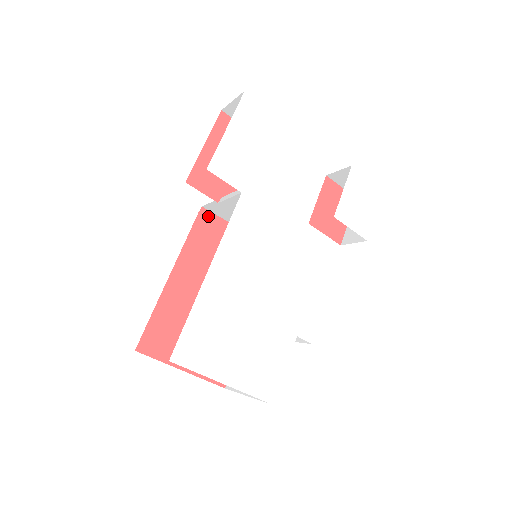
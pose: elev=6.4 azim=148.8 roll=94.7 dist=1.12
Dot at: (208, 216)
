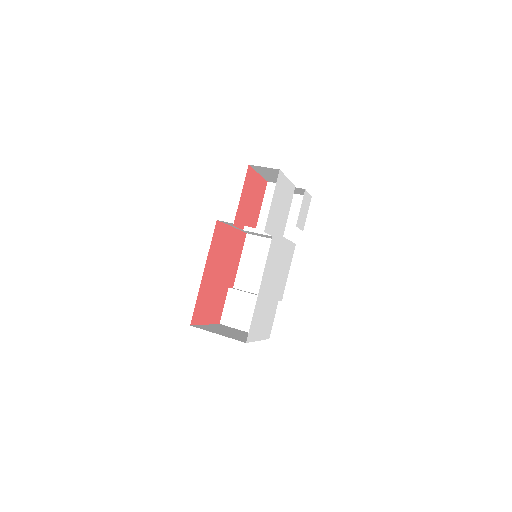
Dot at: (219, 225)
